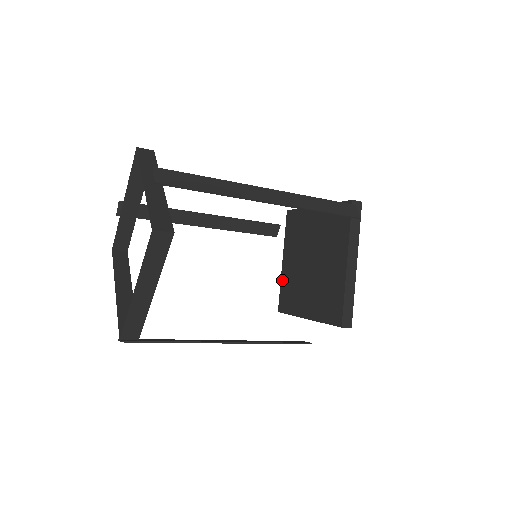
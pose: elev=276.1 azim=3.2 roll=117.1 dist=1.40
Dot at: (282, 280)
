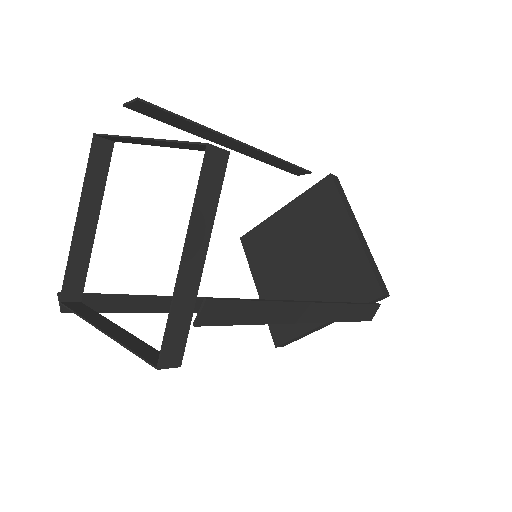
Dot at: (266, 223)
